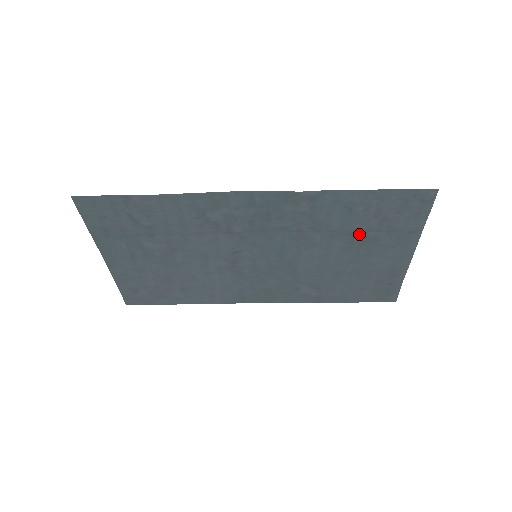
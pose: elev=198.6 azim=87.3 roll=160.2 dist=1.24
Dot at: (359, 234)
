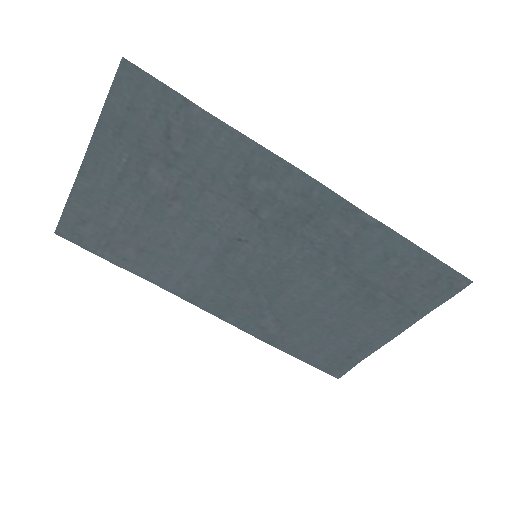
Dot at: (371, 288)
